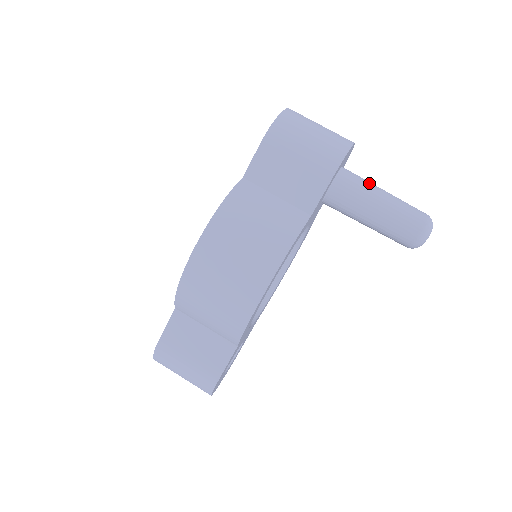
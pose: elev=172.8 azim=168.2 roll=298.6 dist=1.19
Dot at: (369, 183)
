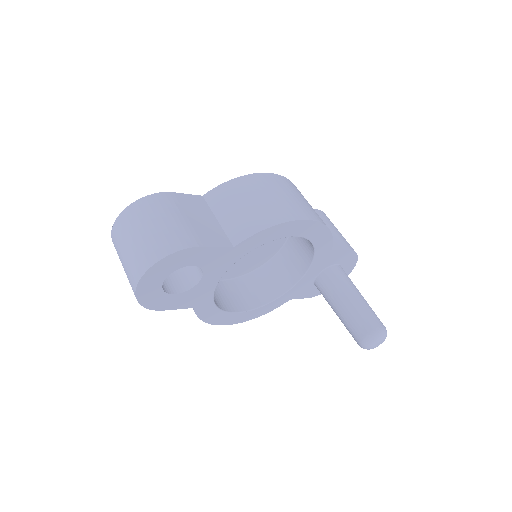
Dot at: occluded
